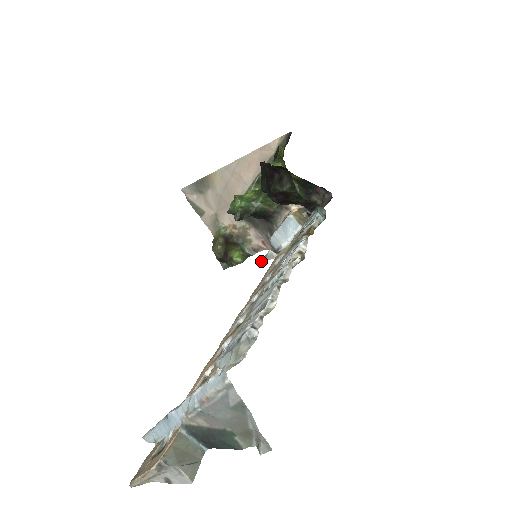
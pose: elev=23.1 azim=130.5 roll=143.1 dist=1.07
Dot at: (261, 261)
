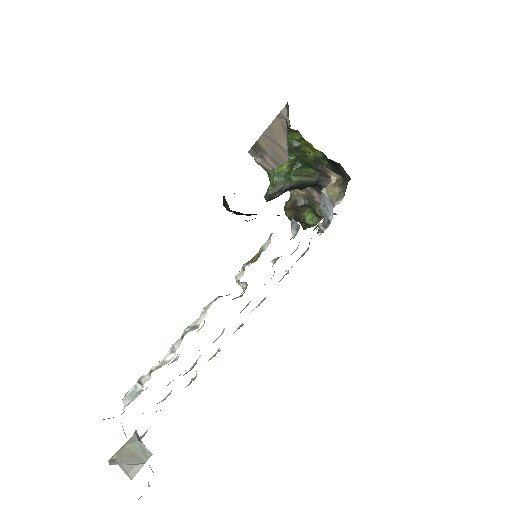
Dot at: (318, 232)
